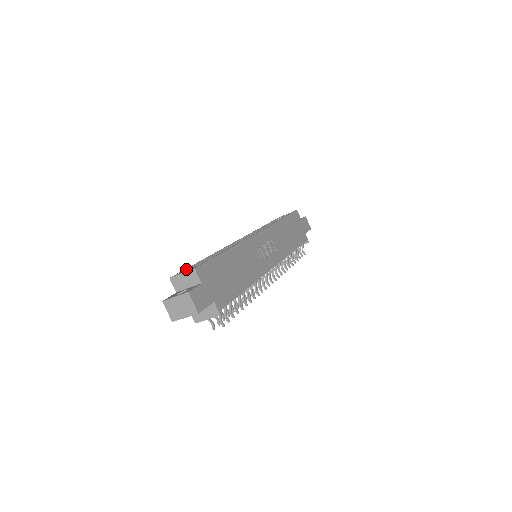
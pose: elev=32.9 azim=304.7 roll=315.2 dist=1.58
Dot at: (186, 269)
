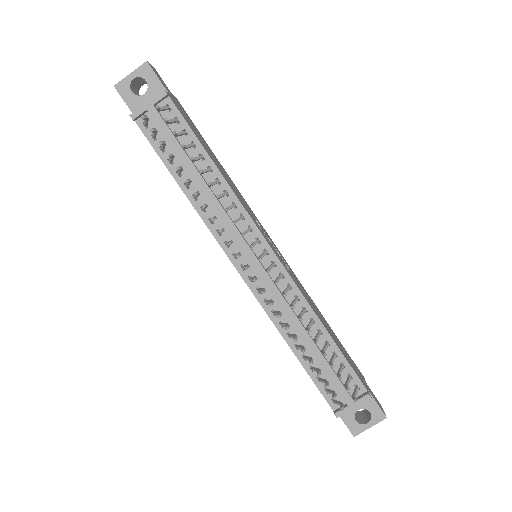
Dot at: occluded
